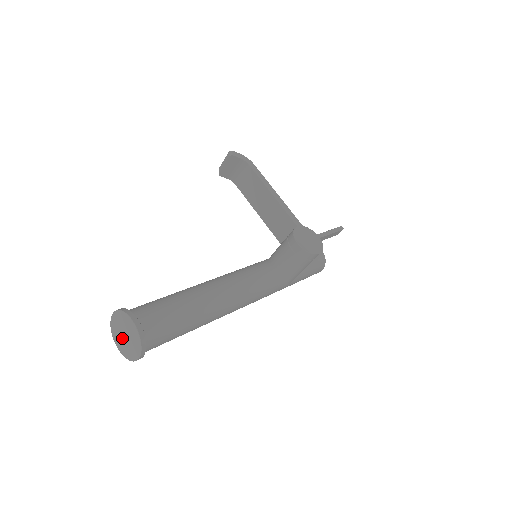
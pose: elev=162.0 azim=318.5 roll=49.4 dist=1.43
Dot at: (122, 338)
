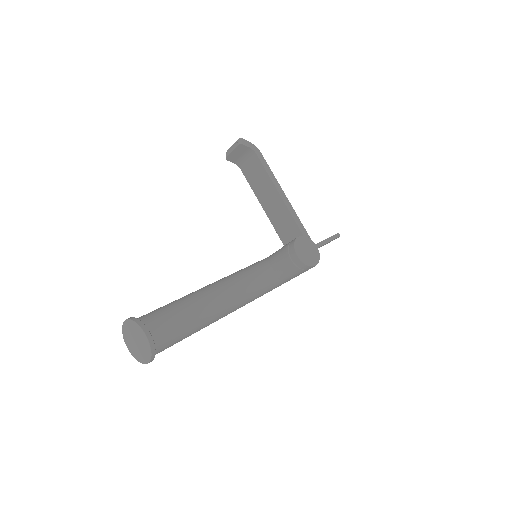
Dot at: (133, 342)
